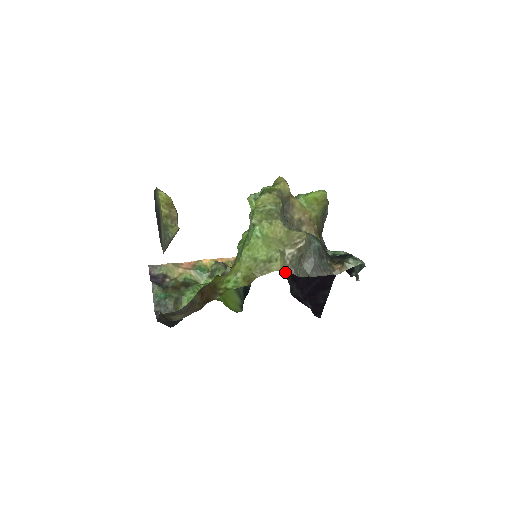
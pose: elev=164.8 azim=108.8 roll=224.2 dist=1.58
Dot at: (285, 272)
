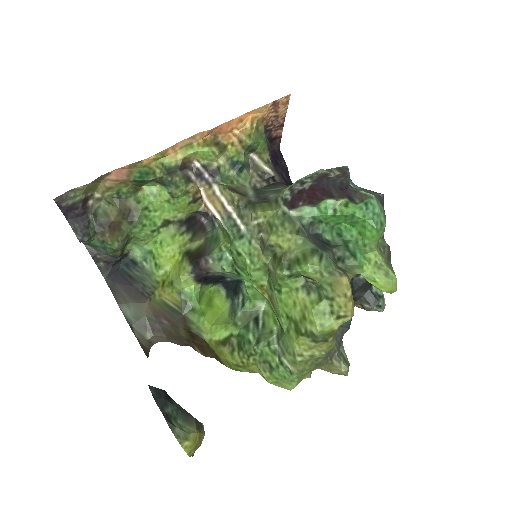
Dot at: occluded
